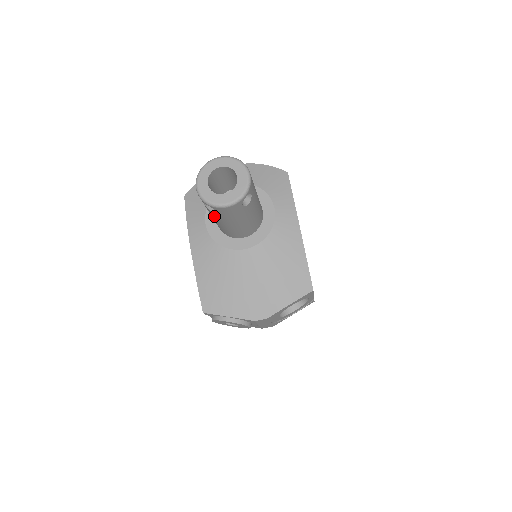
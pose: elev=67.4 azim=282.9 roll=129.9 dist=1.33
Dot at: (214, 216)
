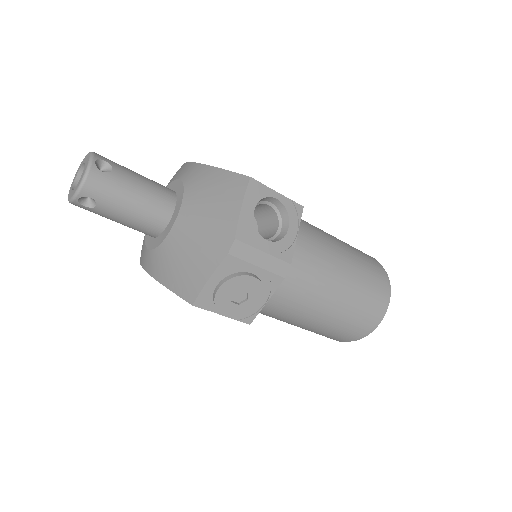
Dot at: (108, 212)
